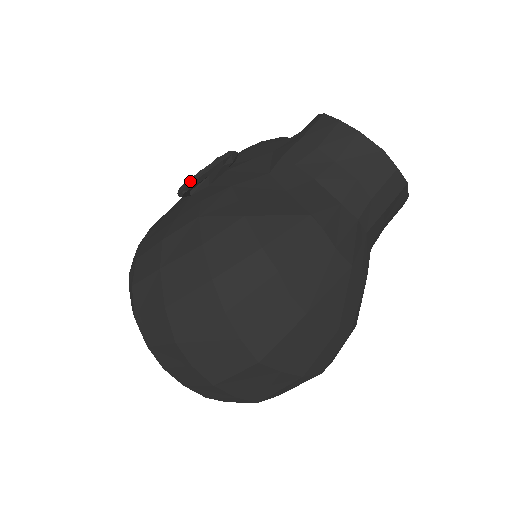
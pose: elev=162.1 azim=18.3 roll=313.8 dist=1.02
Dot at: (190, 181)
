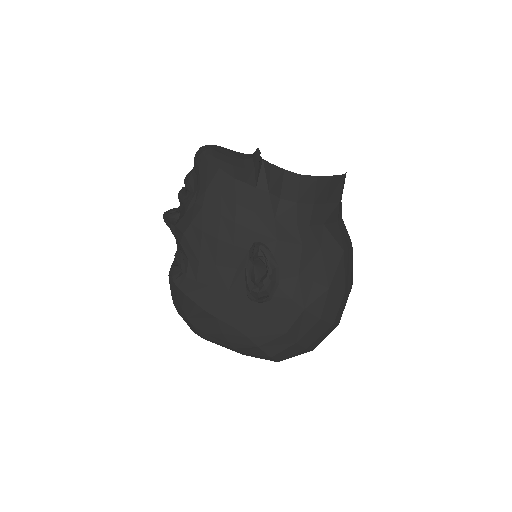
Dot at: (271, 295)
